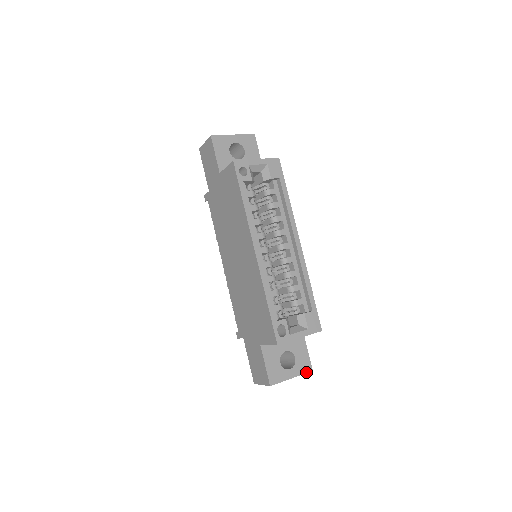
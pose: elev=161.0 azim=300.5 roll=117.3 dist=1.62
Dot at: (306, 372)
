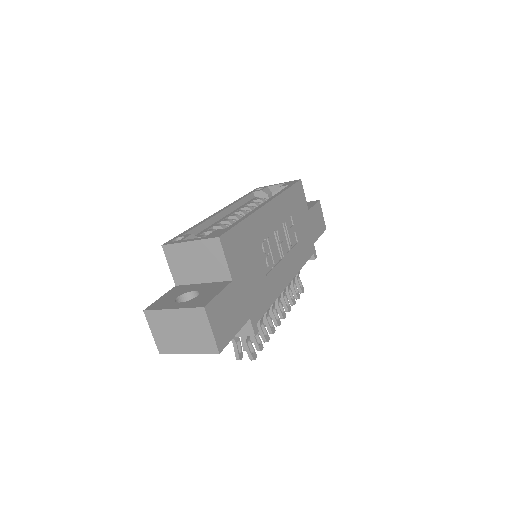
Dot at: (195, 307)
